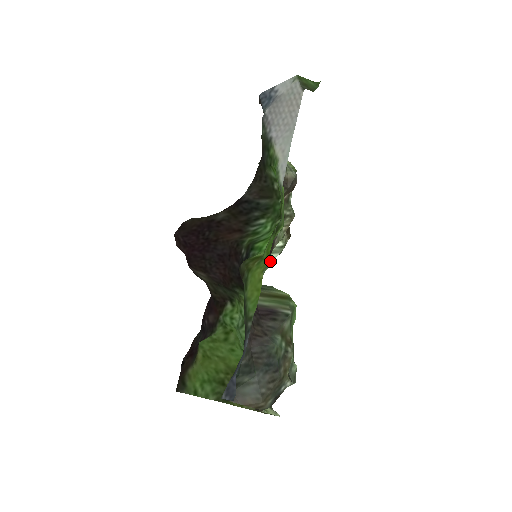
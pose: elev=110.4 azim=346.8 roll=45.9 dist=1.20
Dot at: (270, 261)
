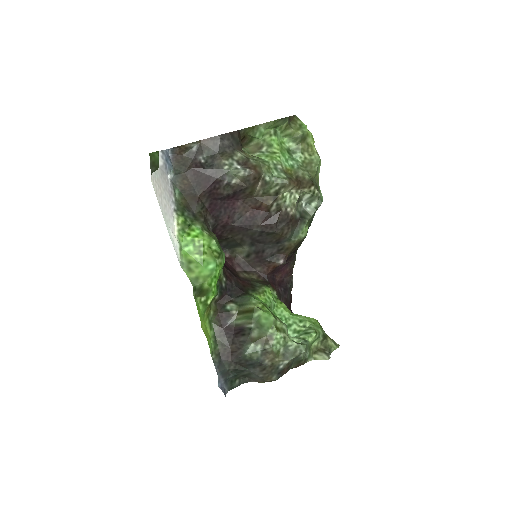
Dot at: (313, 210)
